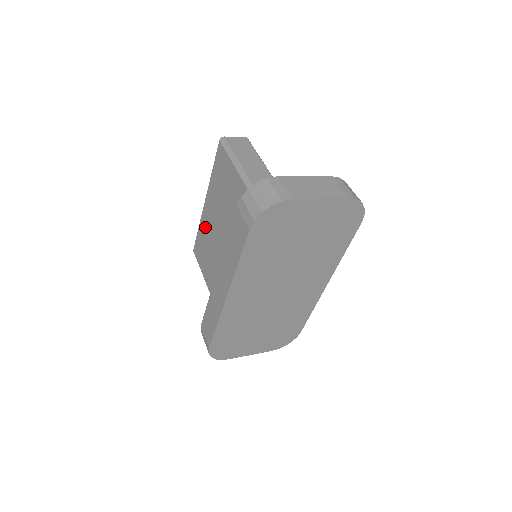
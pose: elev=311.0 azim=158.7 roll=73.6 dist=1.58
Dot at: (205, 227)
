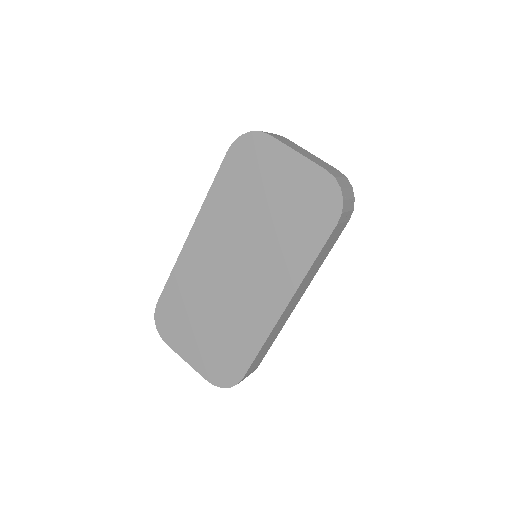
Dot at: occluded
